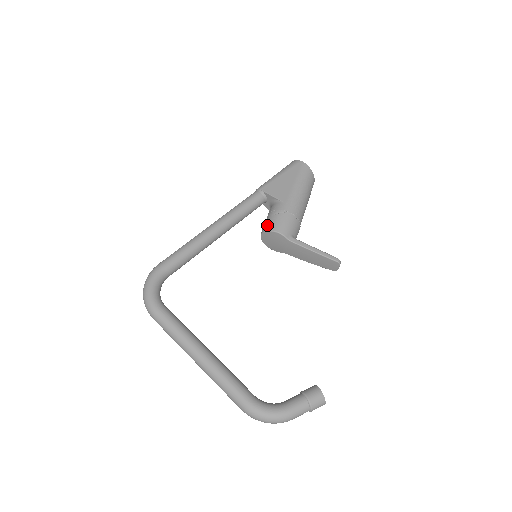
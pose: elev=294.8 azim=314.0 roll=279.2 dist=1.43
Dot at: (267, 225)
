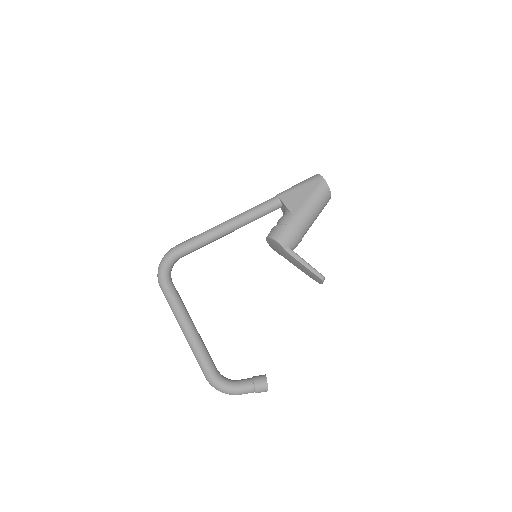
Dot at: (272, 232)
